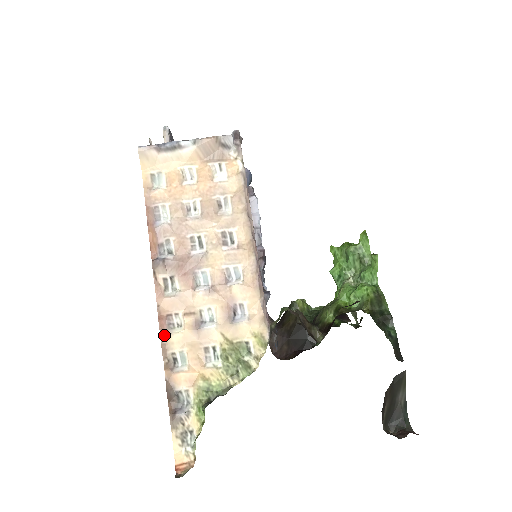
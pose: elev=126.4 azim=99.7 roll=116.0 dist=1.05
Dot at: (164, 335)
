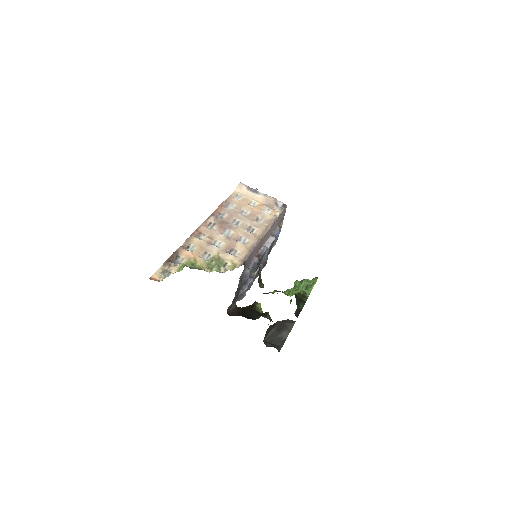
Dot at: (192, 236)
